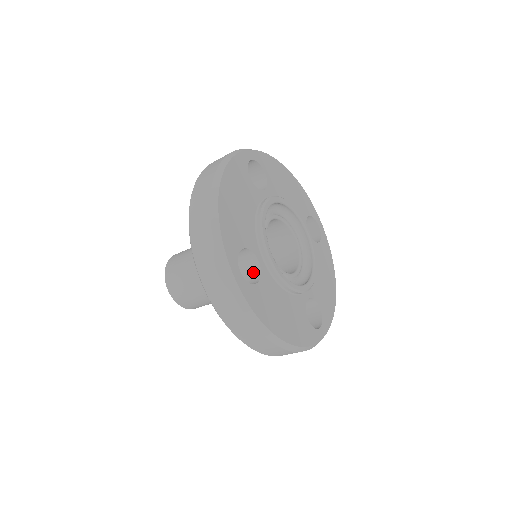
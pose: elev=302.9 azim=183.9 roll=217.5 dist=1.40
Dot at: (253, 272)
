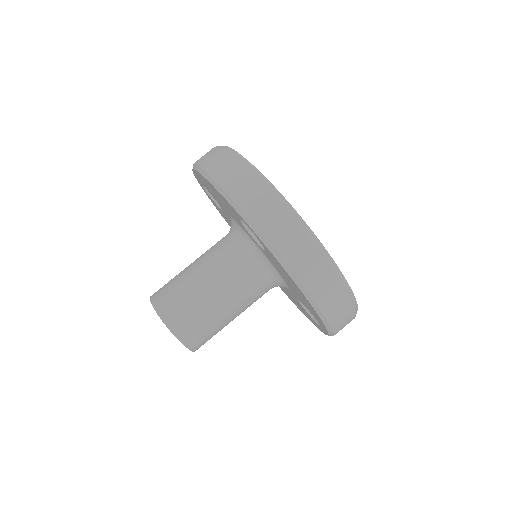
Dot at: occluded
